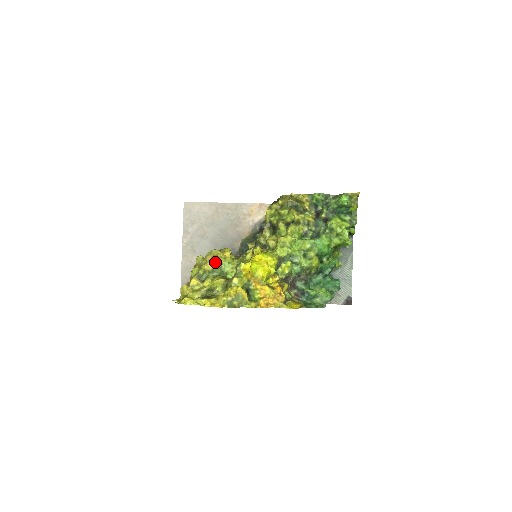
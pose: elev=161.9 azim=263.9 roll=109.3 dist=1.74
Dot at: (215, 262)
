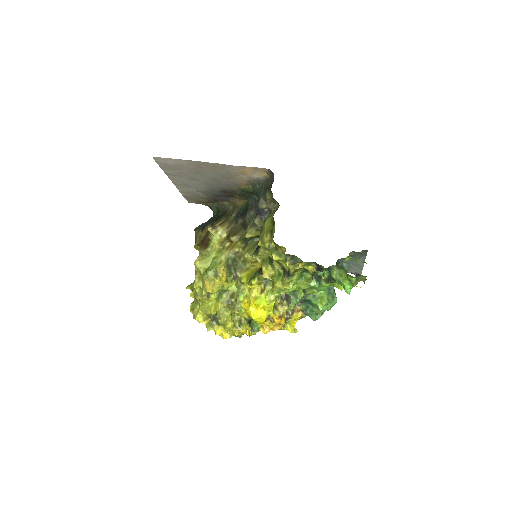
Dot at: (214, 293)
